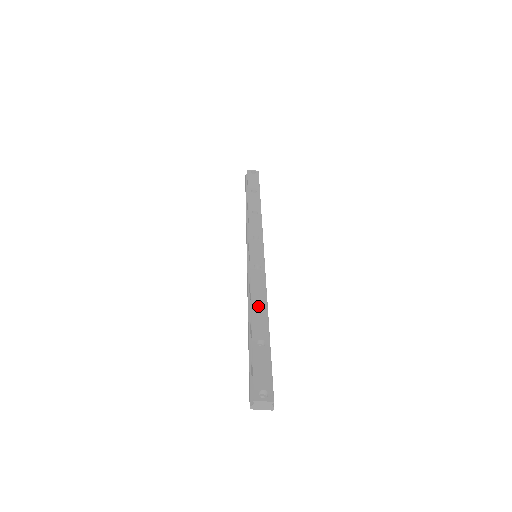
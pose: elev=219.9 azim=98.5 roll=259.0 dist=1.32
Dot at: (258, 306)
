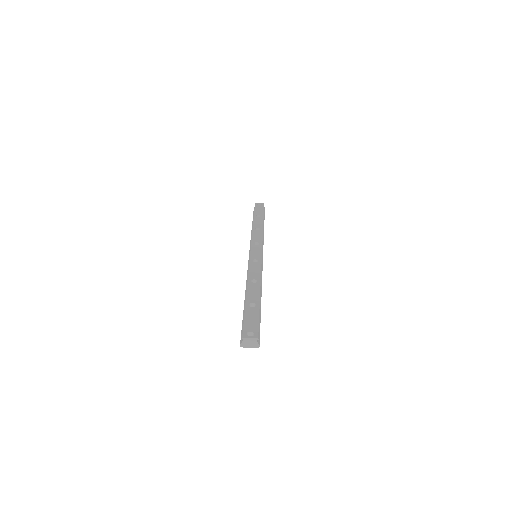
Dot at: (253, 284)
